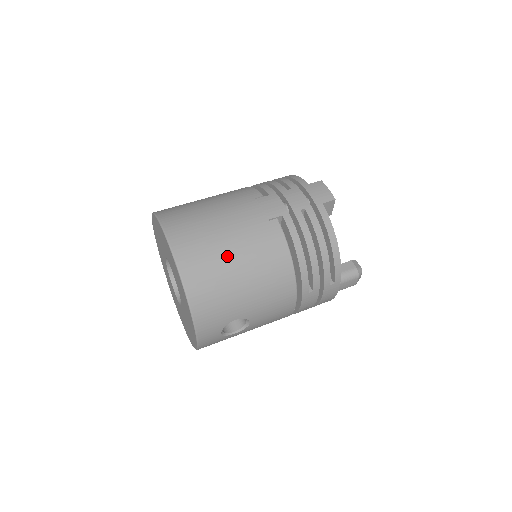
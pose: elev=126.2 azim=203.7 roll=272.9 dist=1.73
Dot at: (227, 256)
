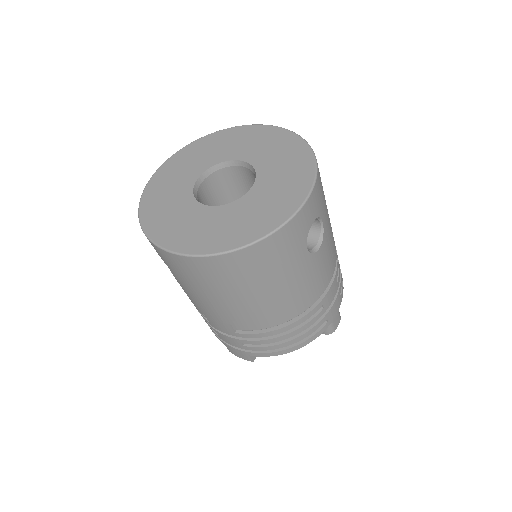
Dot at: occluded
